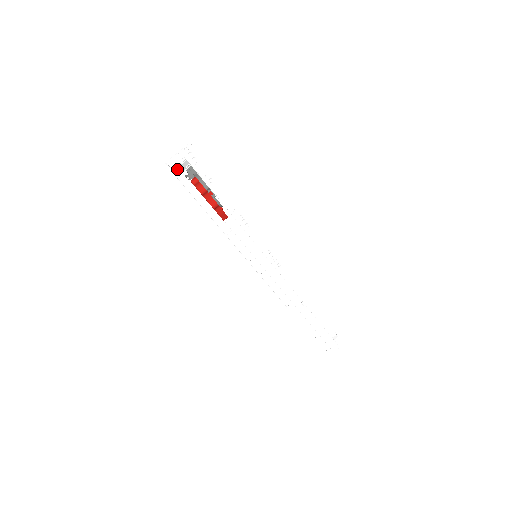
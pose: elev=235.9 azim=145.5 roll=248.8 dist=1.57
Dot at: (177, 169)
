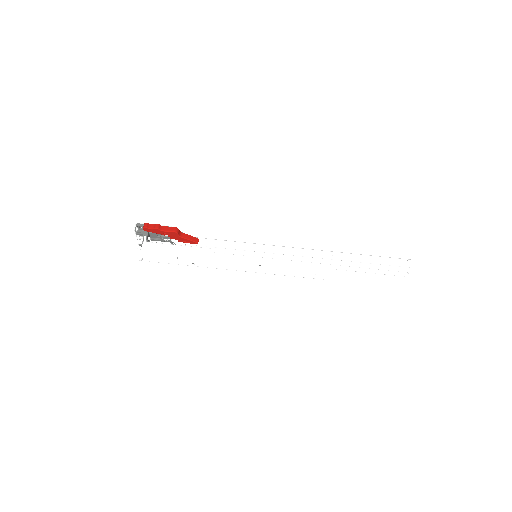
Dot at: occluded
